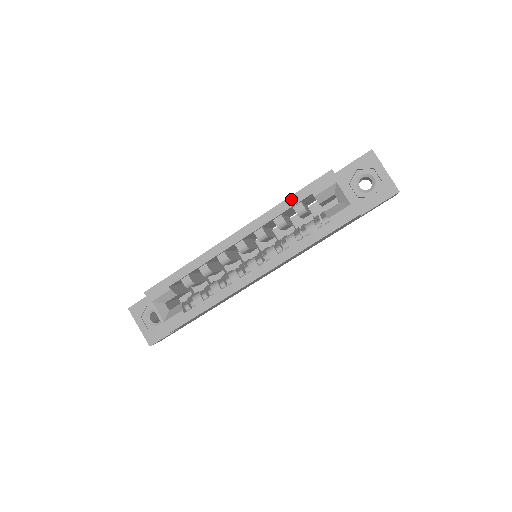
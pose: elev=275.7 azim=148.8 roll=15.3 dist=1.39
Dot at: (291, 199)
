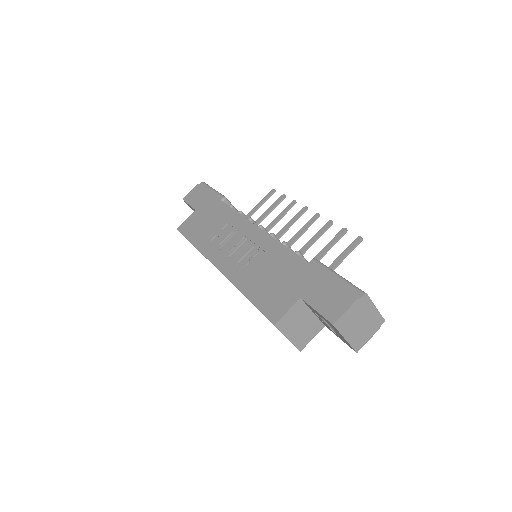
Dot at: occluded
